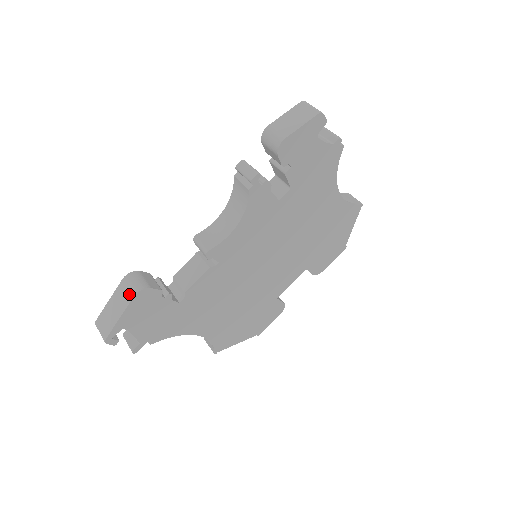
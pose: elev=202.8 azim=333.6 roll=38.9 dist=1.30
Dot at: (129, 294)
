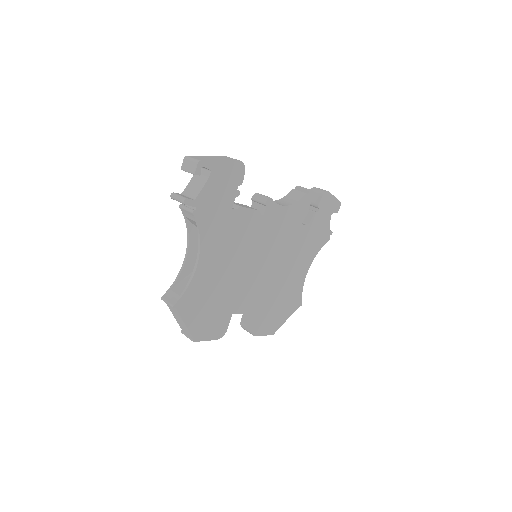
Dot at: (233, 159)
